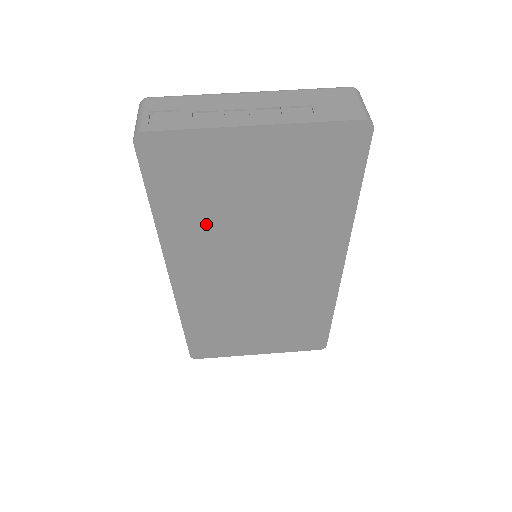
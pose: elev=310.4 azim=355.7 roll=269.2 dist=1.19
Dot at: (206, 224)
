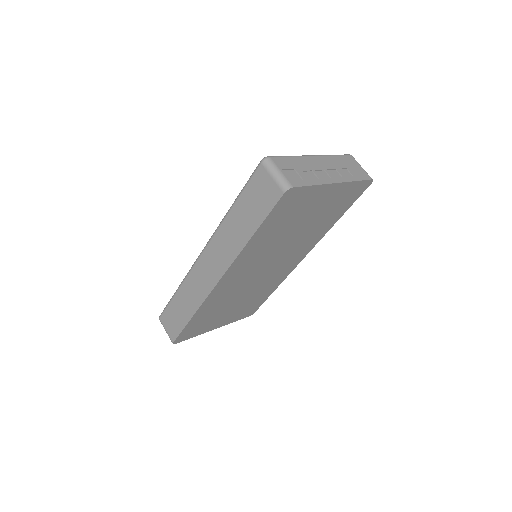
Dot at: (270, 240)
